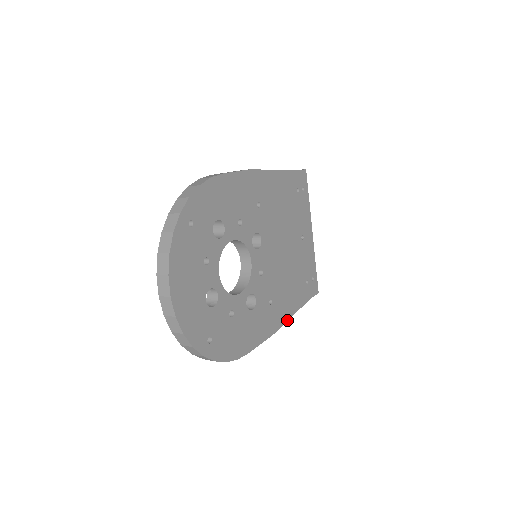
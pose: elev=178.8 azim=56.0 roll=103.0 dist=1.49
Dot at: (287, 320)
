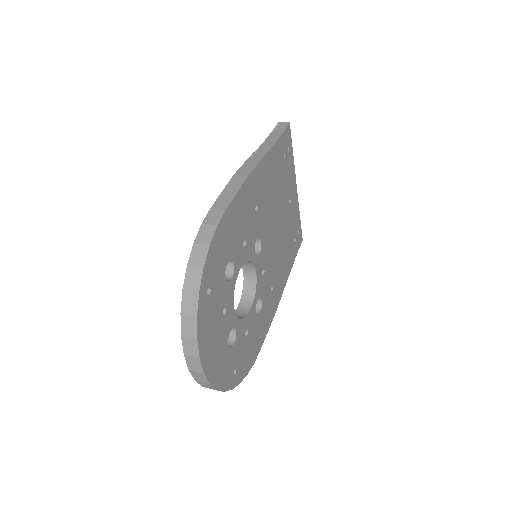
Dot at: (283, 290)
